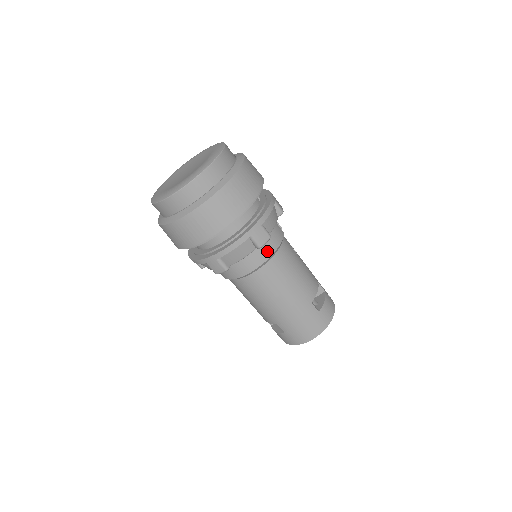
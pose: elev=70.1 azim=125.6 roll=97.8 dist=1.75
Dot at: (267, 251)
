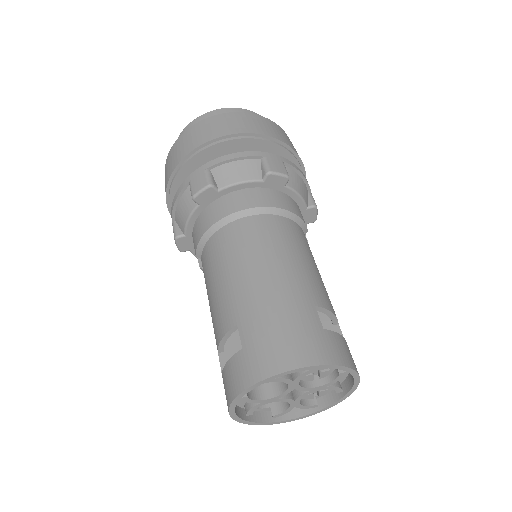
Dot at: (276, 201)
